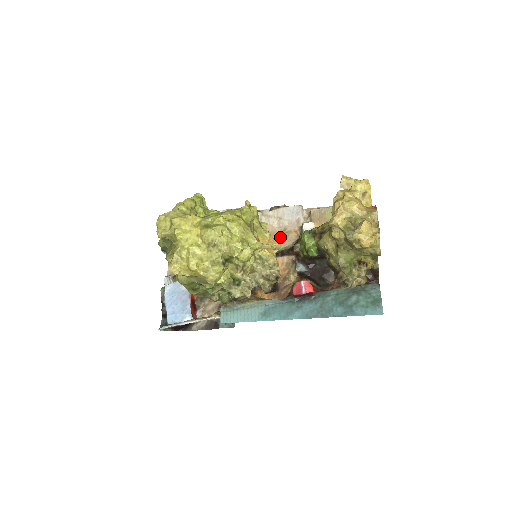
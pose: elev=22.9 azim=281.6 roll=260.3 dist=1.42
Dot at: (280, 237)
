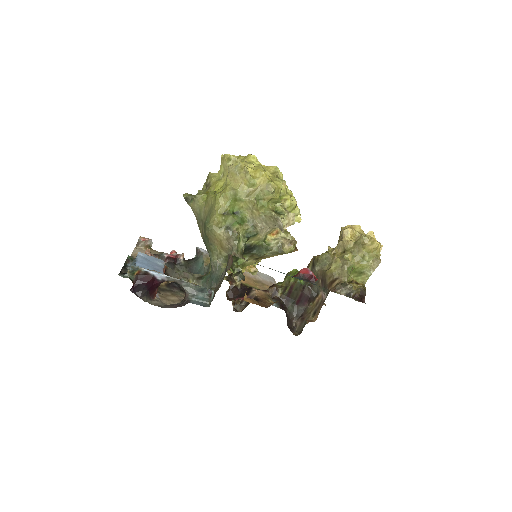
Dot at: (256, 283)
